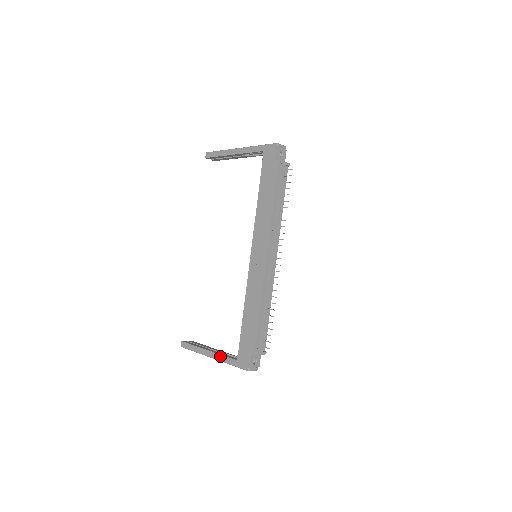
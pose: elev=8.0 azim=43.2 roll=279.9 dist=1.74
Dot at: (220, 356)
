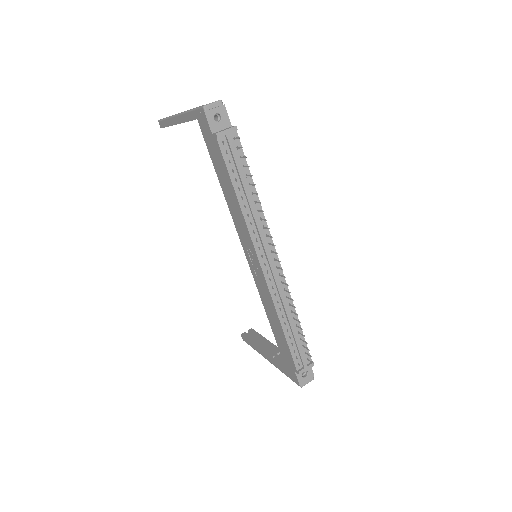
Dot at: (273, 362)
